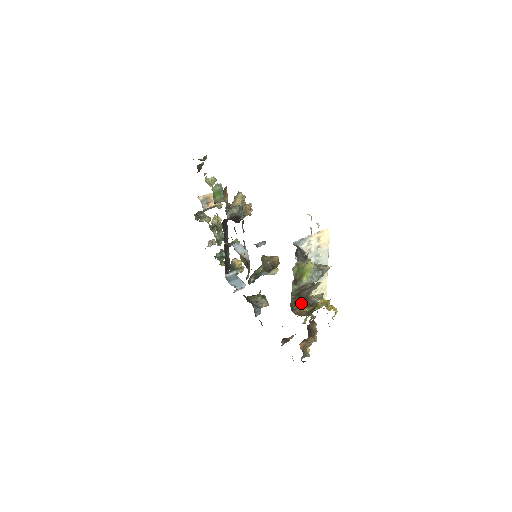
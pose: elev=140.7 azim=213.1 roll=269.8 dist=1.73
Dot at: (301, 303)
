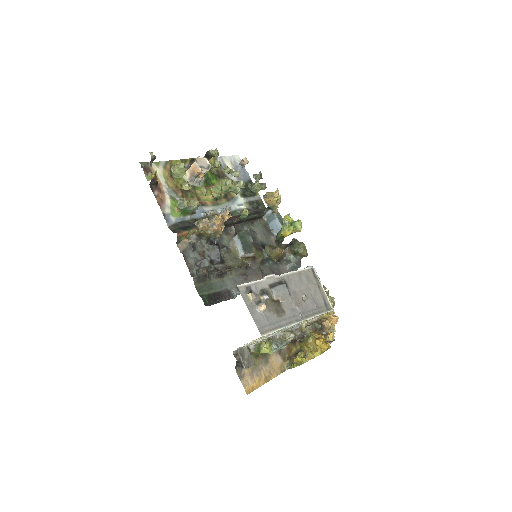
Dot at: occluded
